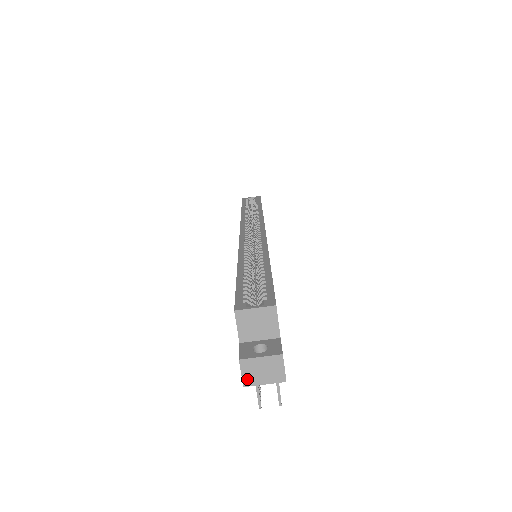
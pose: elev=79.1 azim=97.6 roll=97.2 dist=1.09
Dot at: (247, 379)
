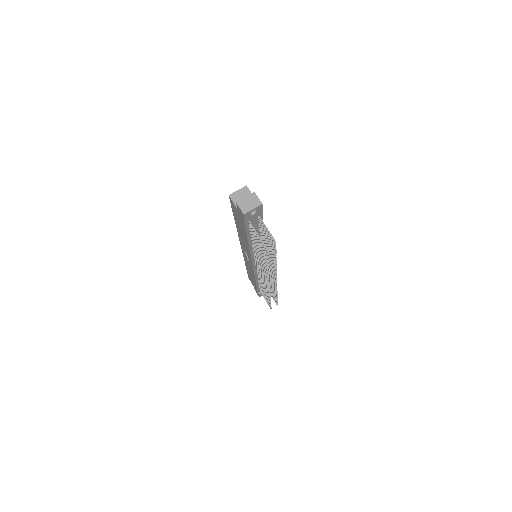
Dot at: (244, 210)
